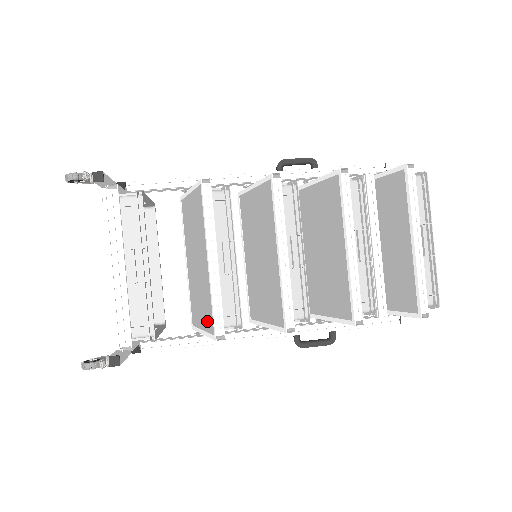
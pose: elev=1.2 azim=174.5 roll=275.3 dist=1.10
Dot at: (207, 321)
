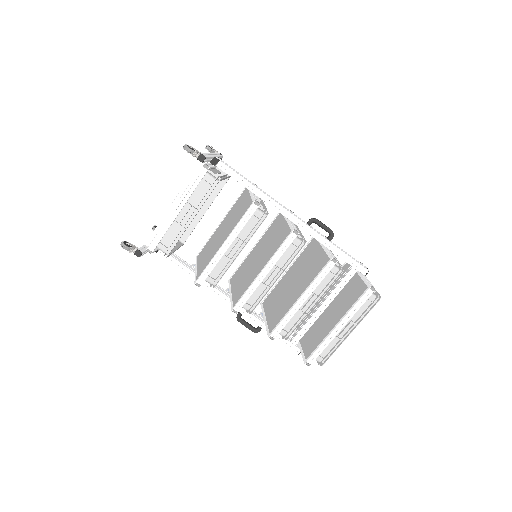
Dot at: (201, 268)
